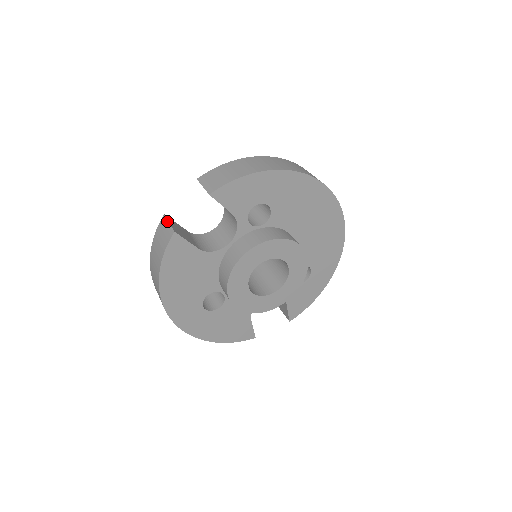
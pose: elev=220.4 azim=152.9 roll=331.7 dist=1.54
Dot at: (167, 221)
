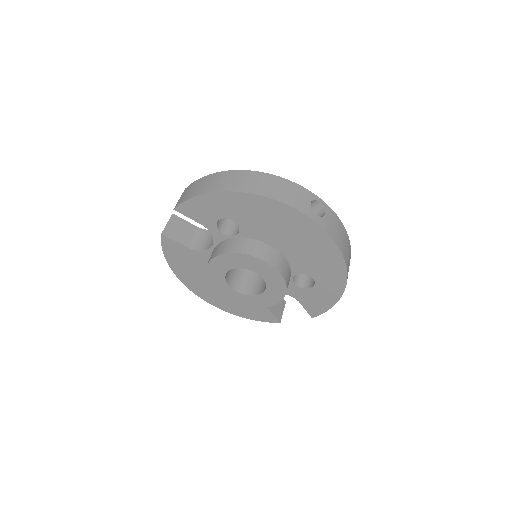
Dot at: (168, 221)
